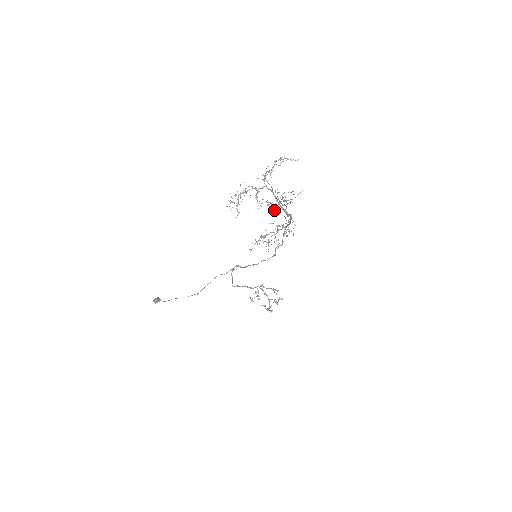
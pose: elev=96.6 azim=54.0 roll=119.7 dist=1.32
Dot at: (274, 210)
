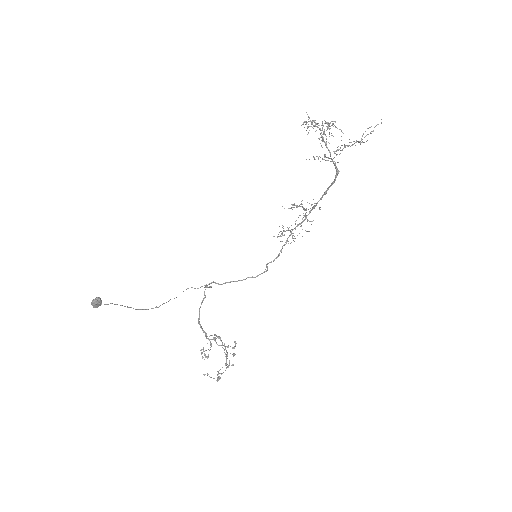
Dot at: occluded
